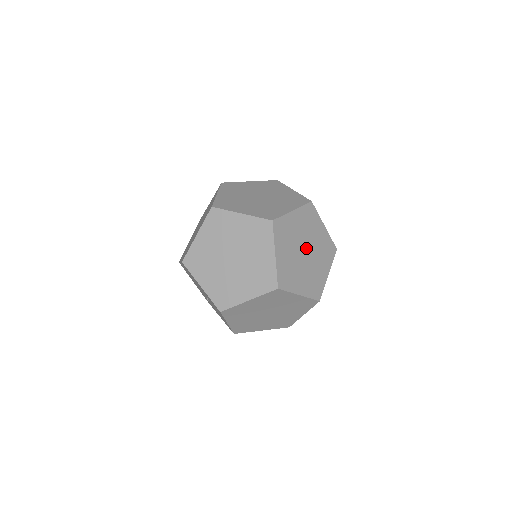
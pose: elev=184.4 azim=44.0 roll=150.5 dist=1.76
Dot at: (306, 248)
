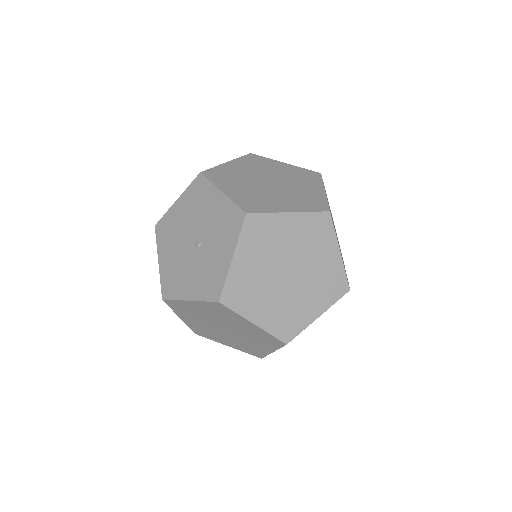
Dot at: occluded
